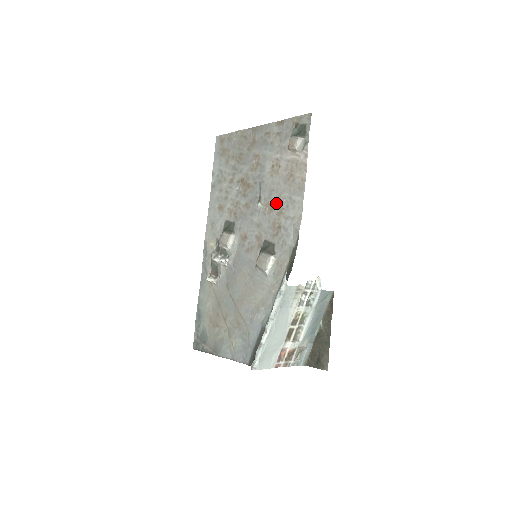
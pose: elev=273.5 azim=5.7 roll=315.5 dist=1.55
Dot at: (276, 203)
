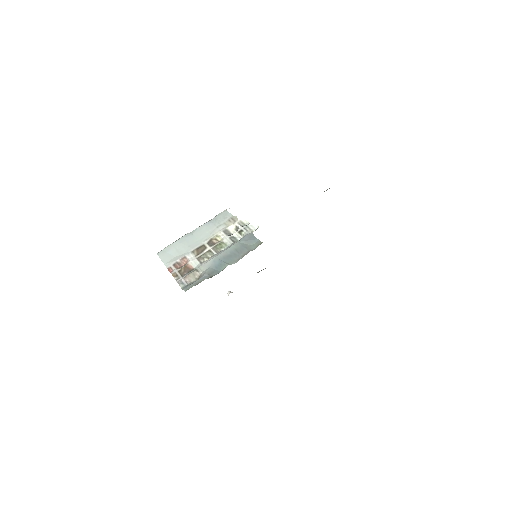
Dot at: occluded
